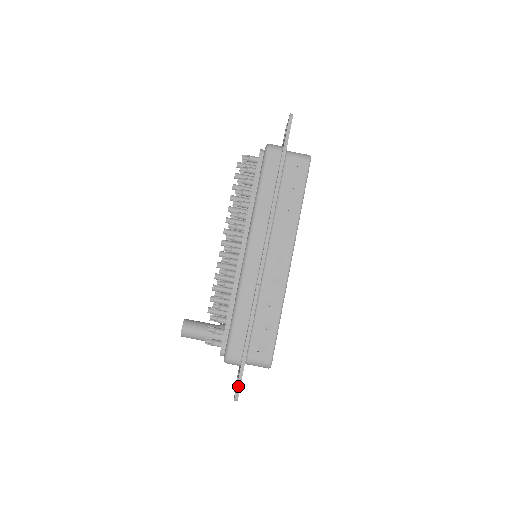
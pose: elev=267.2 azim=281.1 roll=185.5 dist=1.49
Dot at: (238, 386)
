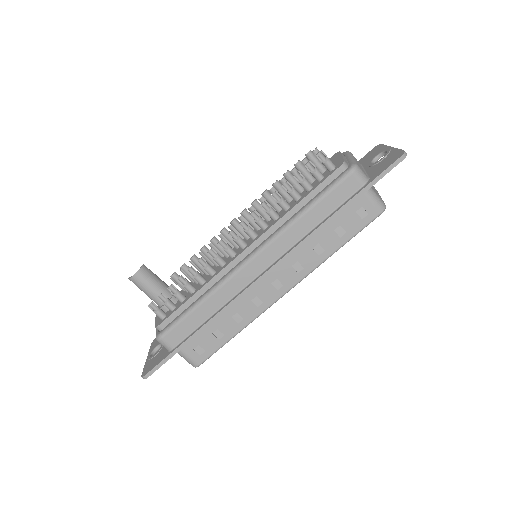
Dot at: (154, 369)
